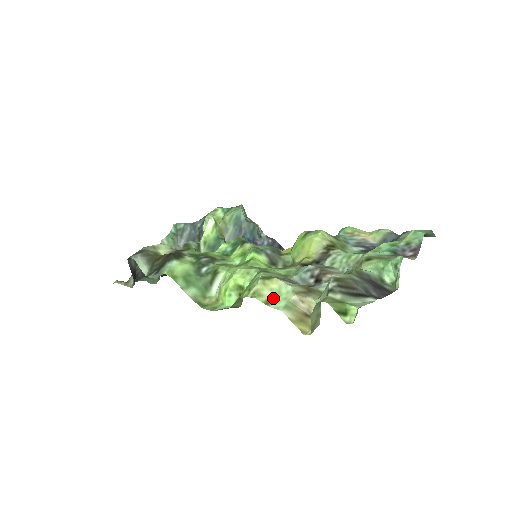
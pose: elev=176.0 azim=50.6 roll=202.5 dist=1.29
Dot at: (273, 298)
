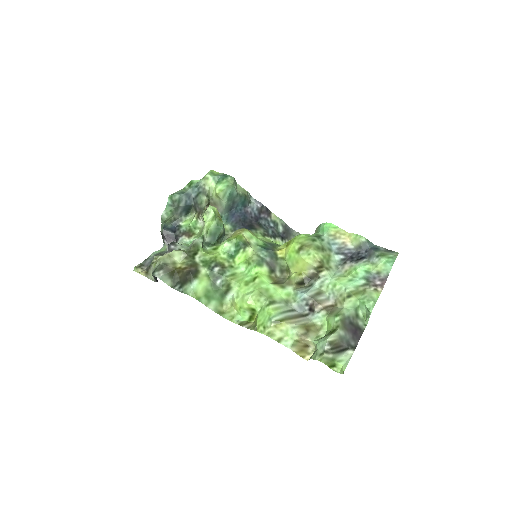
Dot at: (282, 337)
